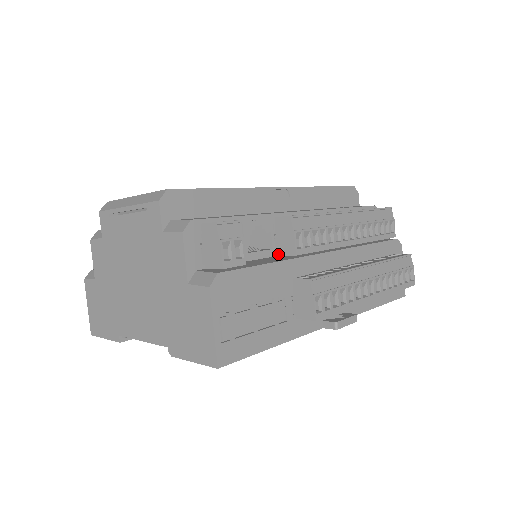
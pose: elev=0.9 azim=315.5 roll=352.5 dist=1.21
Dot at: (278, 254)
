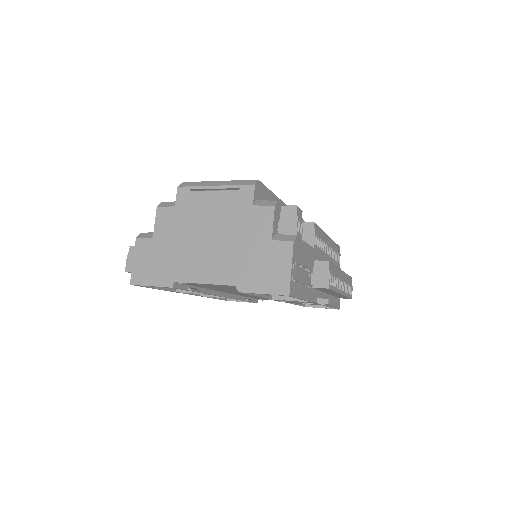
Dot at: occluded
